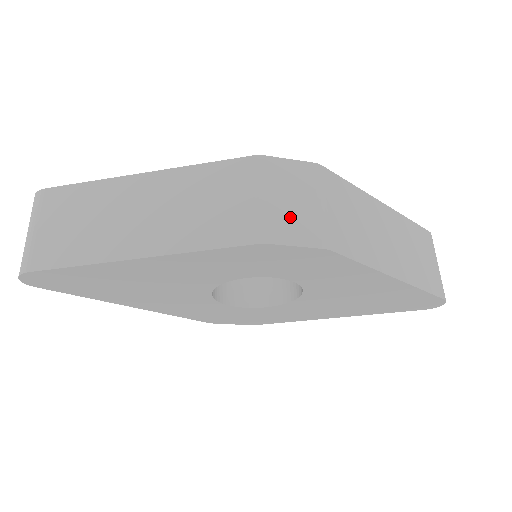
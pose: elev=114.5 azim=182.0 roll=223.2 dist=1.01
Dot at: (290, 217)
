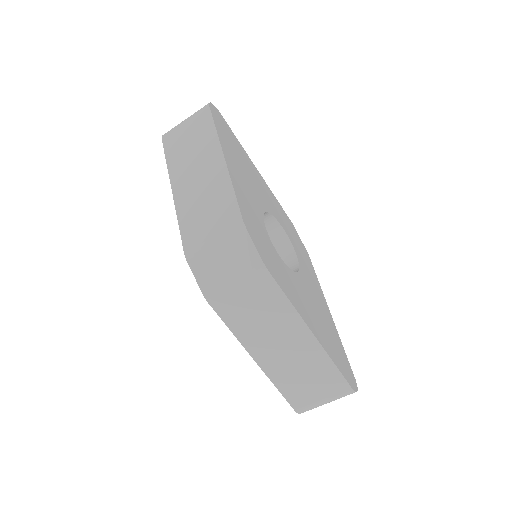
Dot at: (211, 265)
